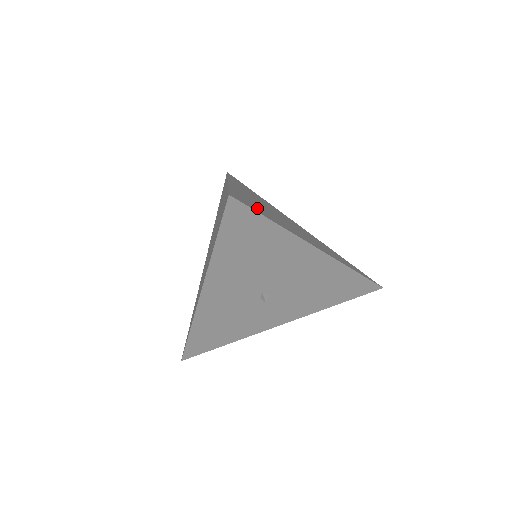
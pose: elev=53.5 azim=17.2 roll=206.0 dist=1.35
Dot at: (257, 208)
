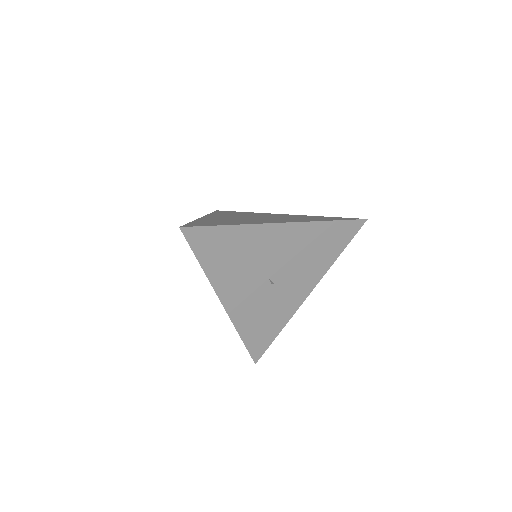
Dot at: (215, 223)
